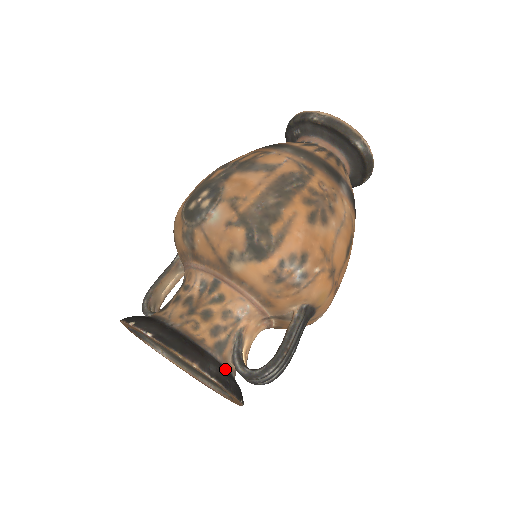
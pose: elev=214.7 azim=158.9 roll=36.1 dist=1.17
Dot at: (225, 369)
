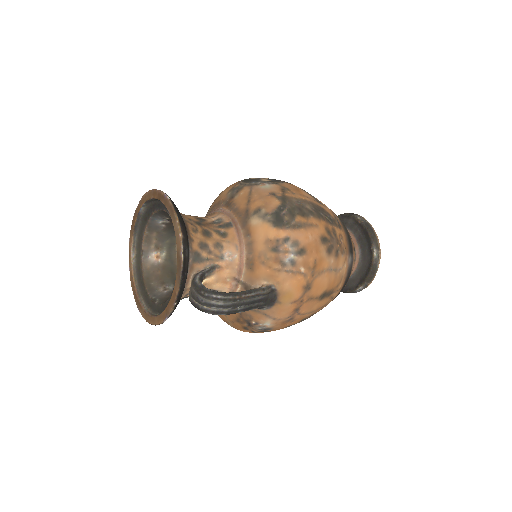
Dot at: (187, 272)
